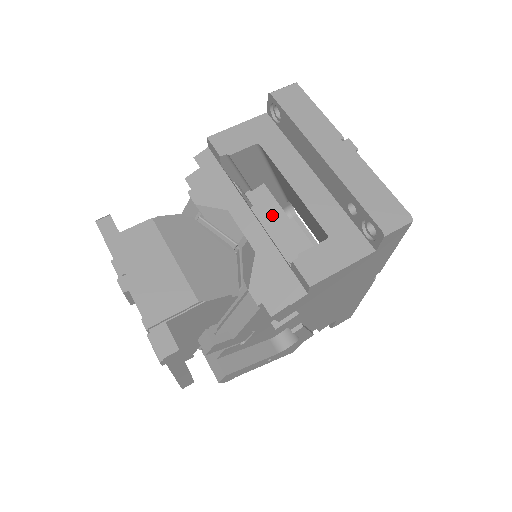
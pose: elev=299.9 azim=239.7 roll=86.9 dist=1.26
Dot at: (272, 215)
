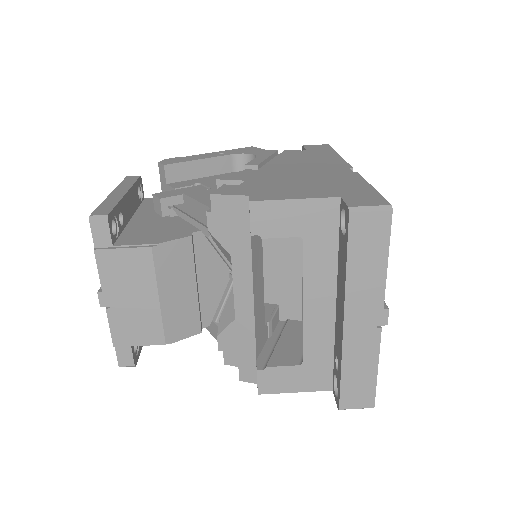
Dot at: (289, 247)
